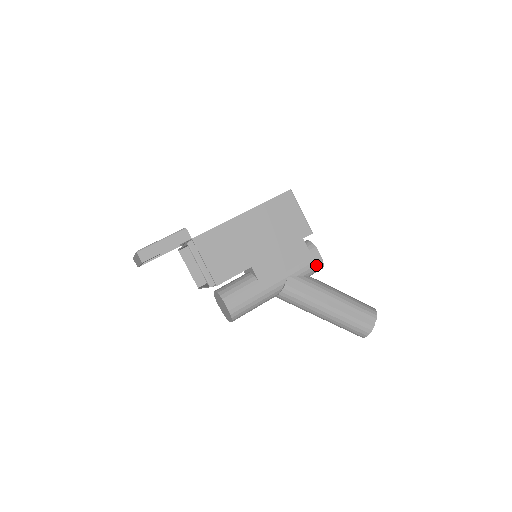
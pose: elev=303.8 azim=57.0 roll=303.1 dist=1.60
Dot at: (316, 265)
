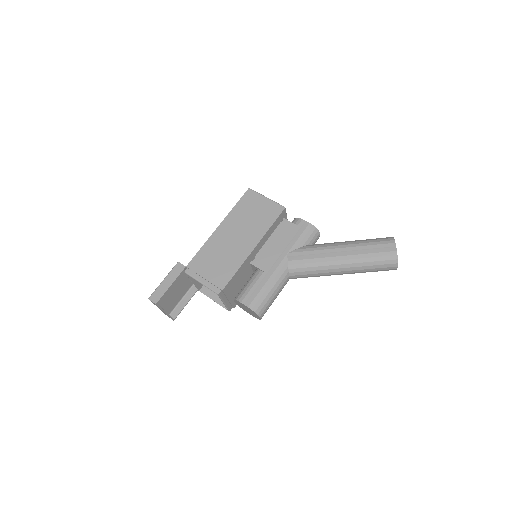
Dot at: (308, 232)
